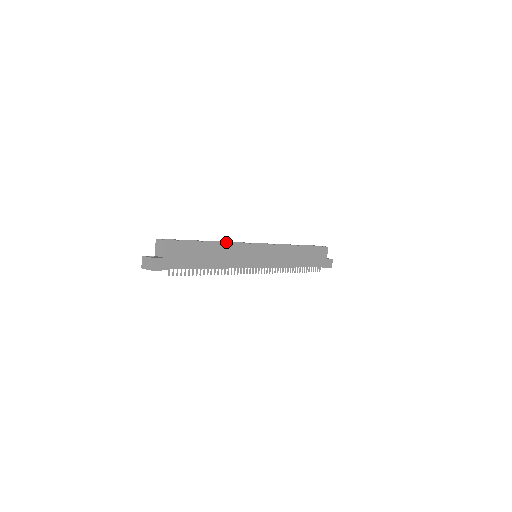
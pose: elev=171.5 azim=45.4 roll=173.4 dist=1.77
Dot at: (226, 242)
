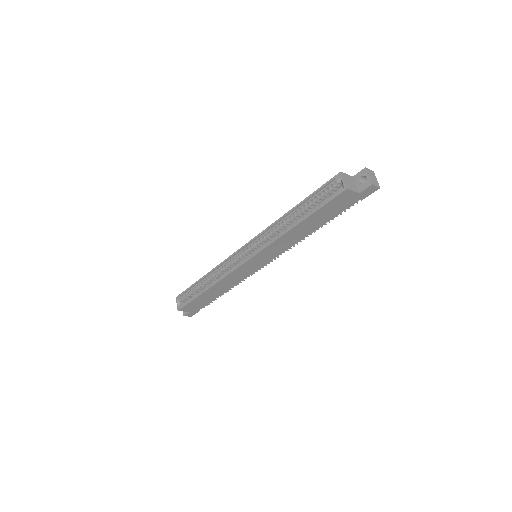
Dot at: (215, 283)
